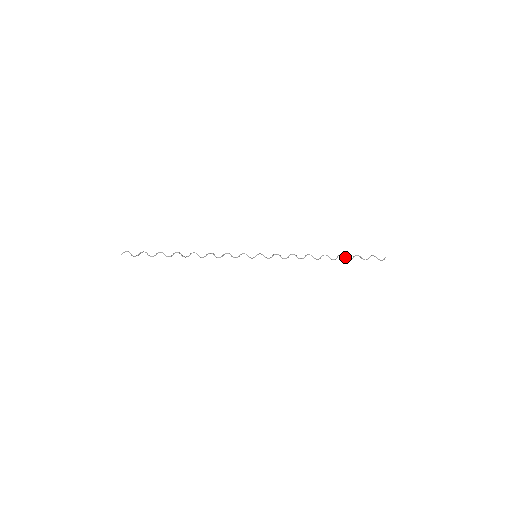
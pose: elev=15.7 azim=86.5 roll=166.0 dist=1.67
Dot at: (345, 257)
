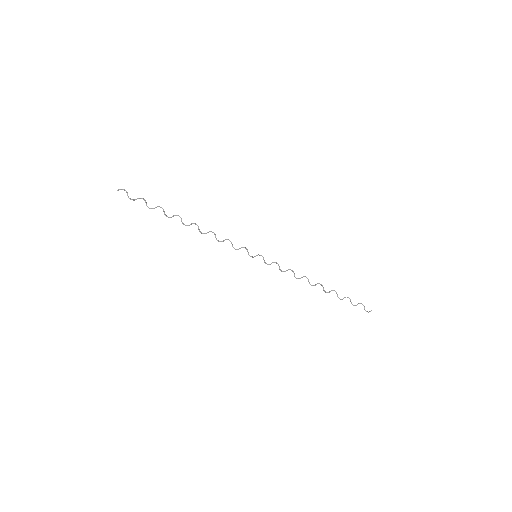
Dot at: (337, 294)
